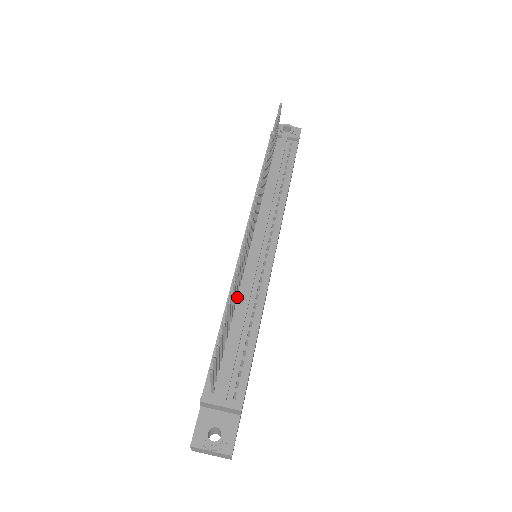
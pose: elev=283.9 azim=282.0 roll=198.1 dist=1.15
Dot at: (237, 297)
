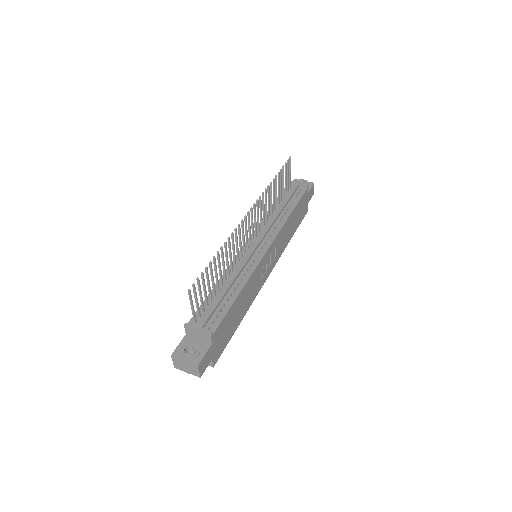
Dot at: (231, 273)
